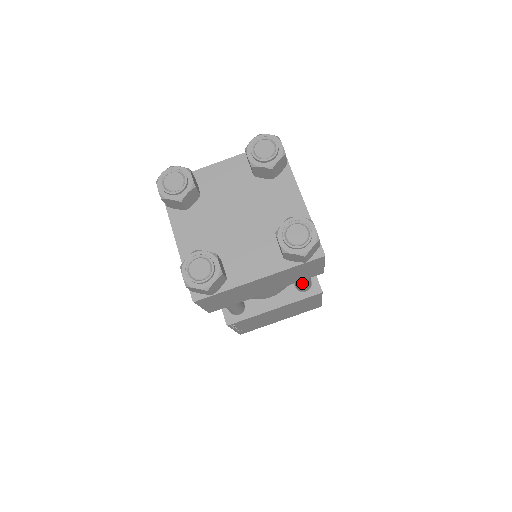
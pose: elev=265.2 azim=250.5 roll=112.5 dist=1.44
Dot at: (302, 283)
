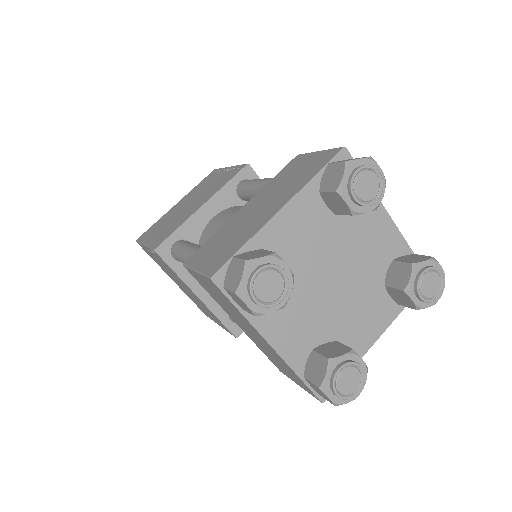
Dot at: occluded
